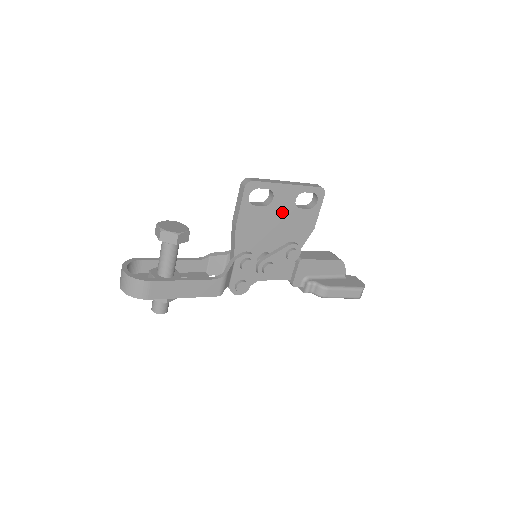
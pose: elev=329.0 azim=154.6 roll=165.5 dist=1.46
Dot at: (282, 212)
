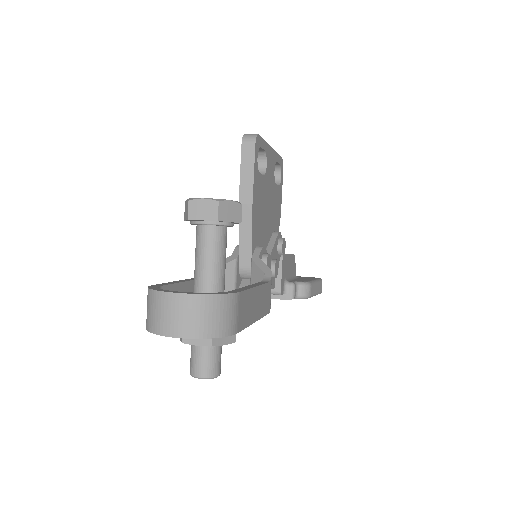
Dot at: (270, 187)
